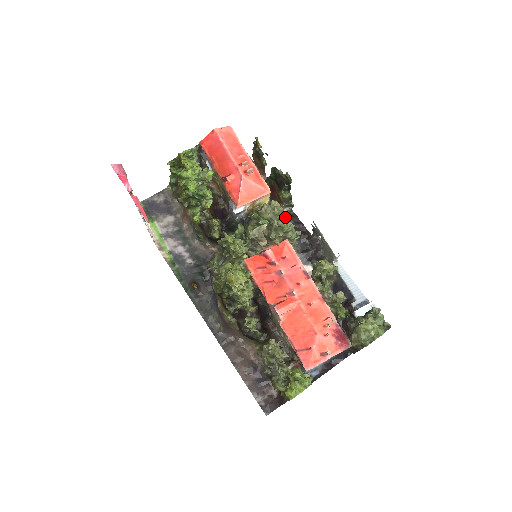
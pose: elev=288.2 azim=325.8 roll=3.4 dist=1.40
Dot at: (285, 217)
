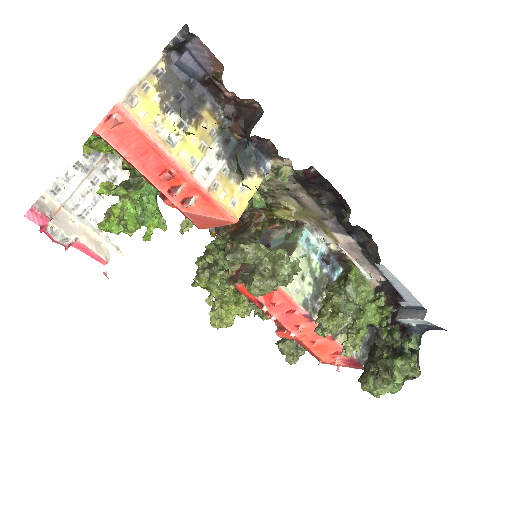
Dot at: (301, 178)
